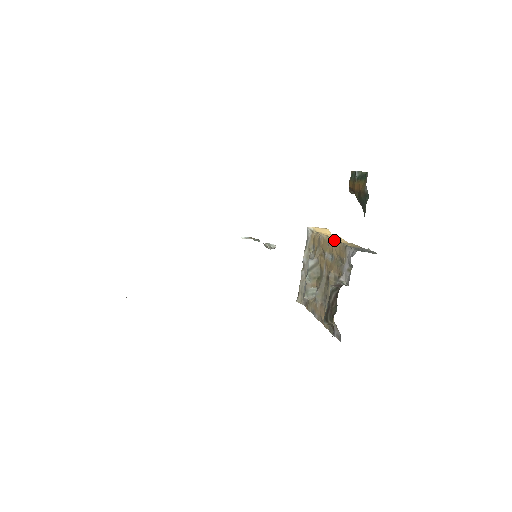
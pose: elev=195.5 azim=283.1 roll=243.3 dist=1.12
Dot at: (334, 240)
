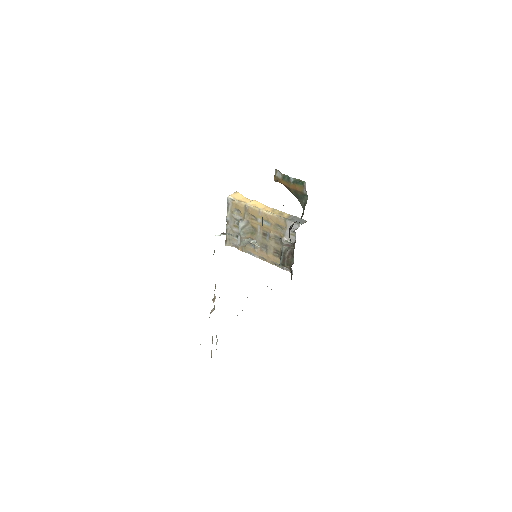
Dot at: (267, 212)
